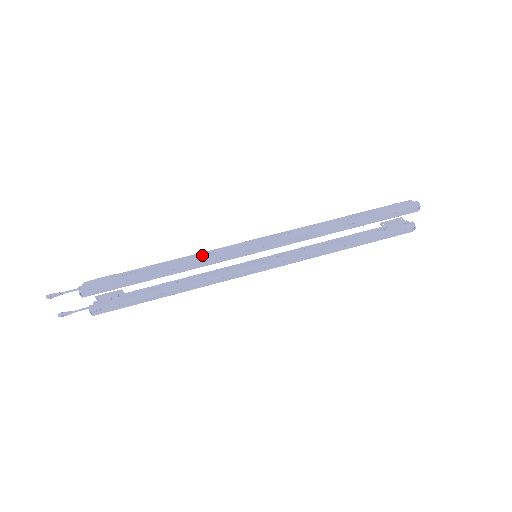
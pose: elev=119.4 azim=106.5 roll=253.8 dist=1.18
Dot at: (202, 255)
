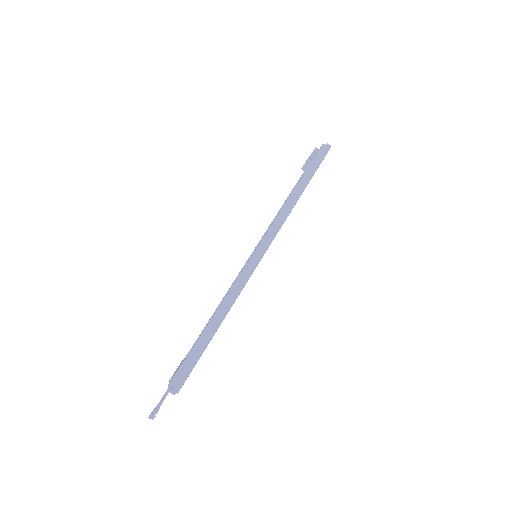
Dot at: (236, 288)
